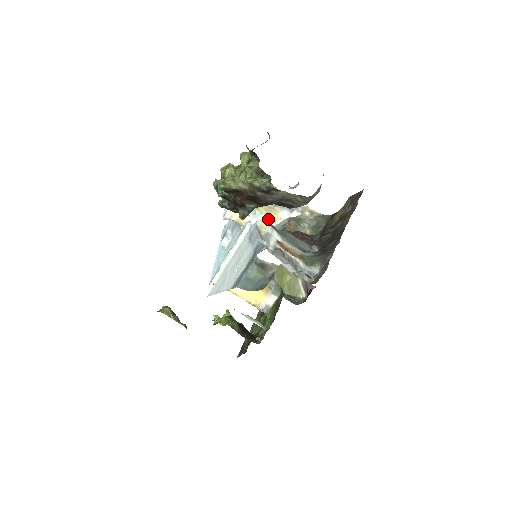
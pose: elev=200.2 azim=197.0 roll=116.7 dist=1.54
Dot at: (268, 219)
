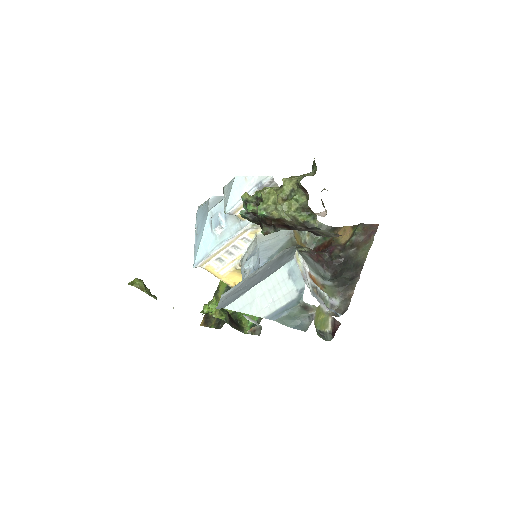
Dot at: occluded
